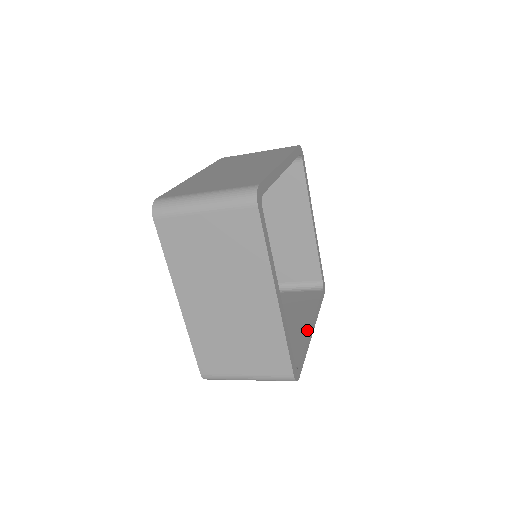
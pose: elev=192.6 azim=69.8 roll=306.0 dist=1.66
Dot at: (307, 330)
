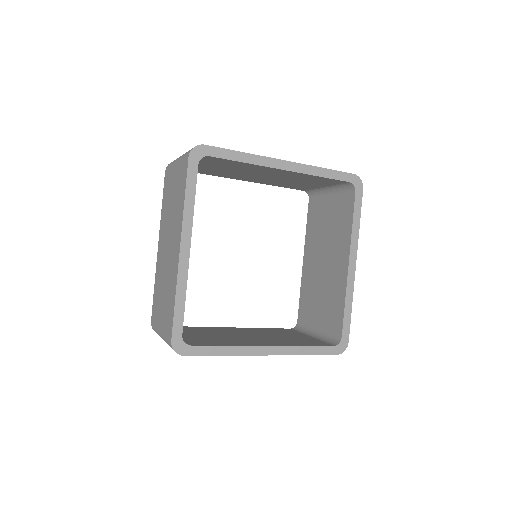
Dot at: (253, 344)
